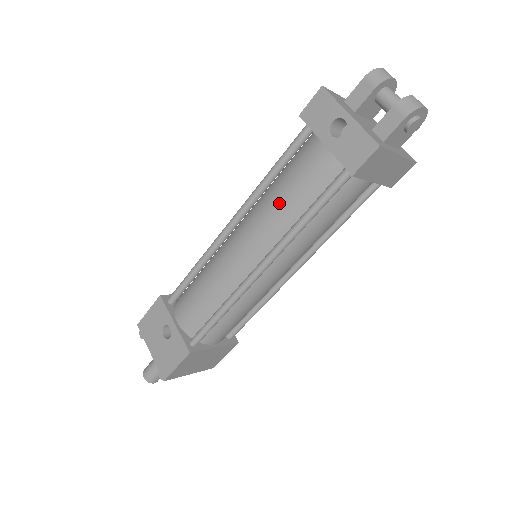
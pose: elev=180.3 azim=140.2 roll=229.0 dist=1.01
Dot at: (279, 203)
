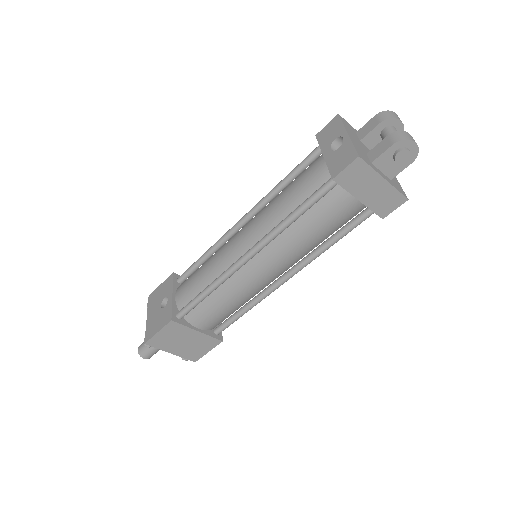
Dot at: (279, 202)
